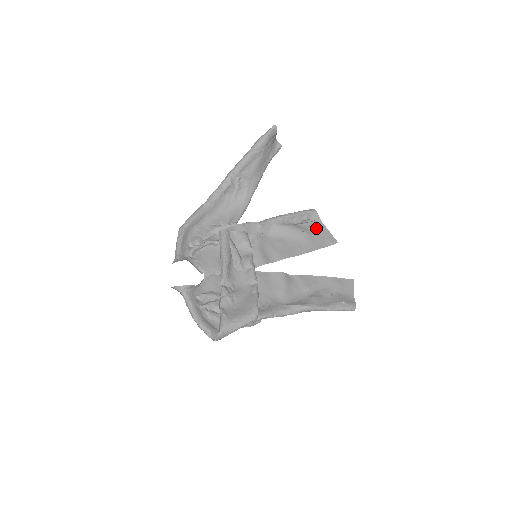
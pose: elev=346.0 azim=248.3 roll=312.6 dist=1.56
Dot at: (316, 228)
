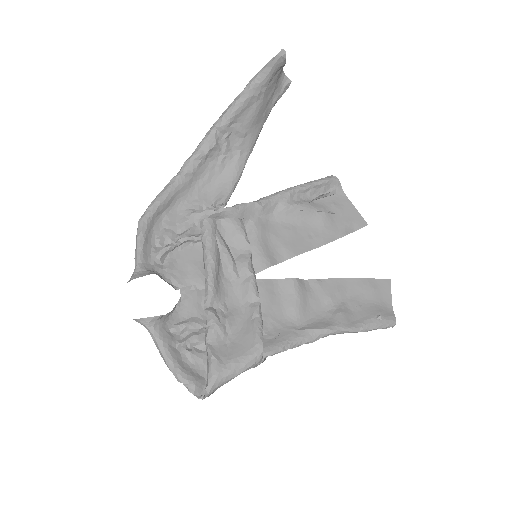
Dot at: (338, 204)
